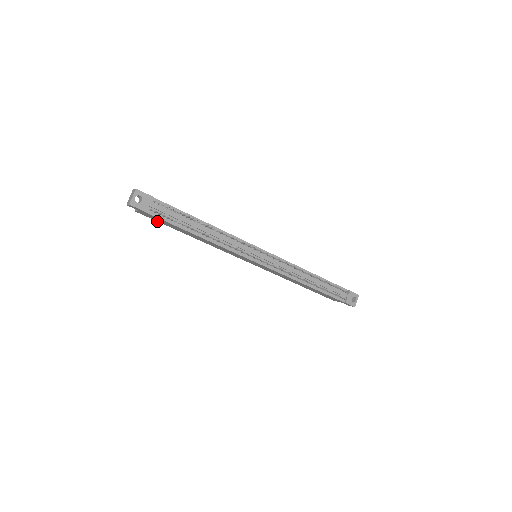
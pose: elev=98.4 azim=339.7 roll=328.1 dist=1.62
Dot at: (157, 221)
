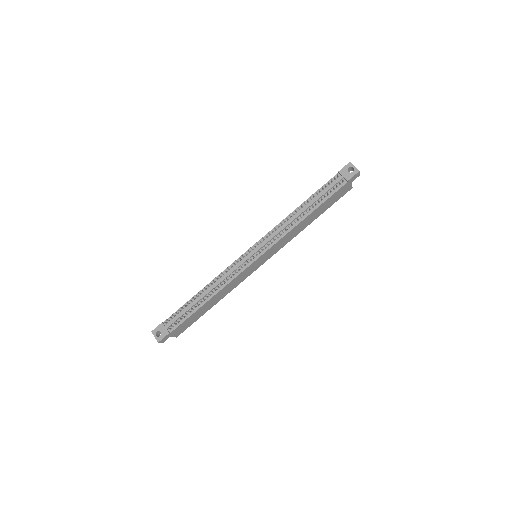
Dot at: occluded
